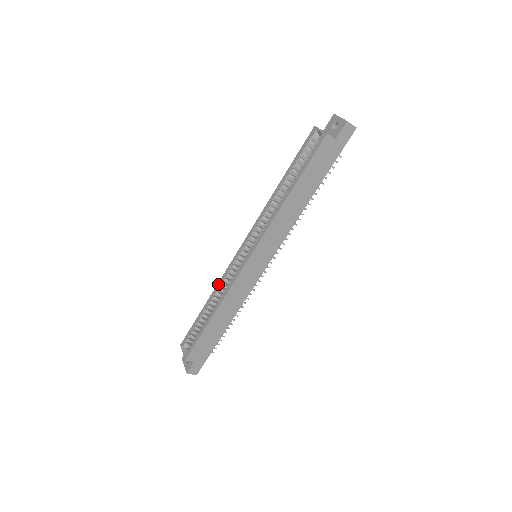
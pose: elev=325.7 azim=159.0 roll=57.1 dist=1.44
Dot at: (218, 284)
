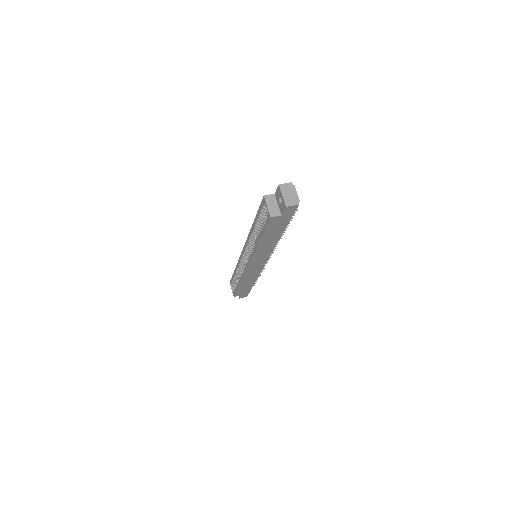
Dot at: (237, 263)
